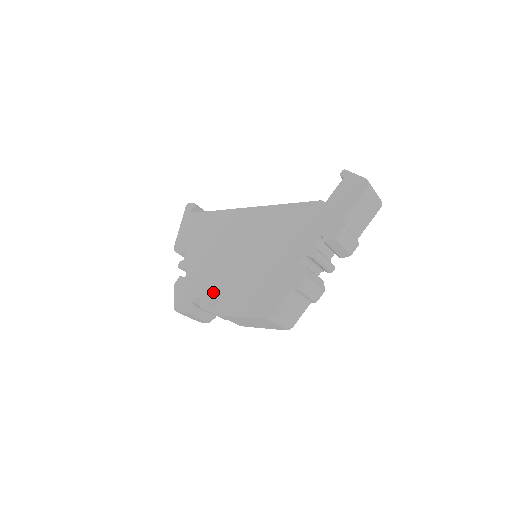
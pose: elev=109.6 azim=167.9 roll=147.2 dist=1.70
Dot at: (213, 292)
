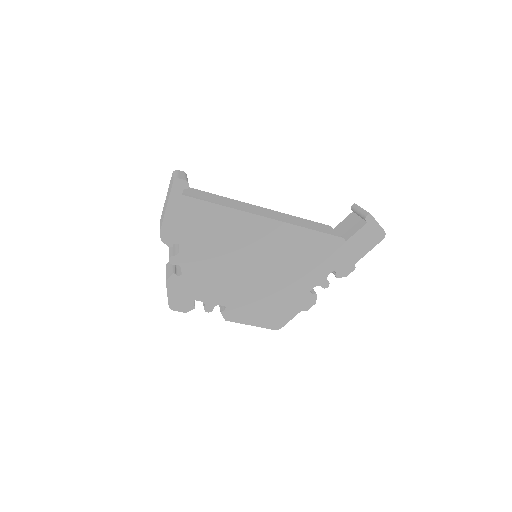
Dot at: (220, 299)
